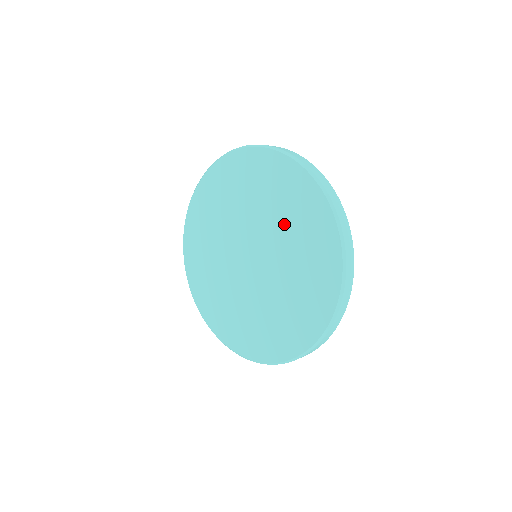
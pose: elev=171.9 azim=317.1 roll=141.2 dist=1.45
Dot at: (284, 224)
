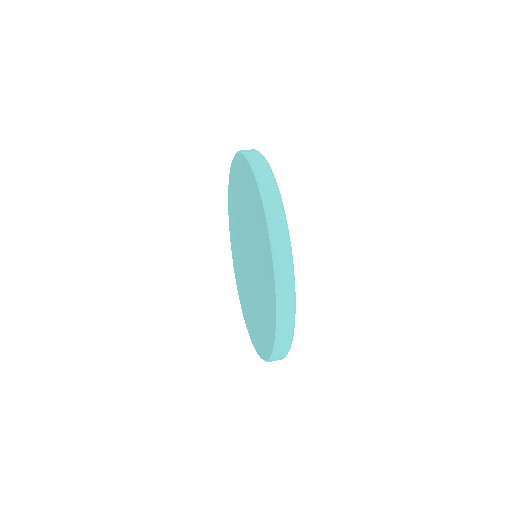
Dot at: (258, 254)
